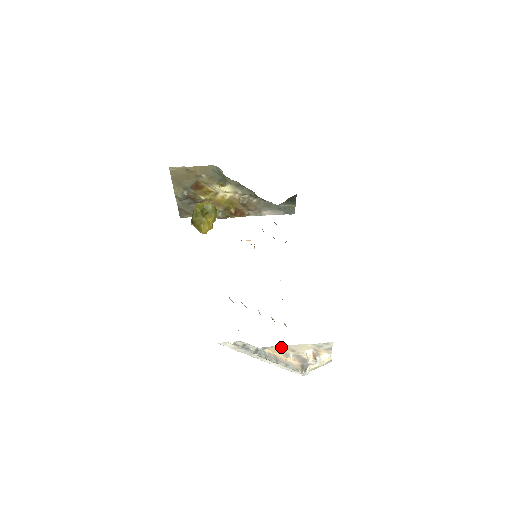
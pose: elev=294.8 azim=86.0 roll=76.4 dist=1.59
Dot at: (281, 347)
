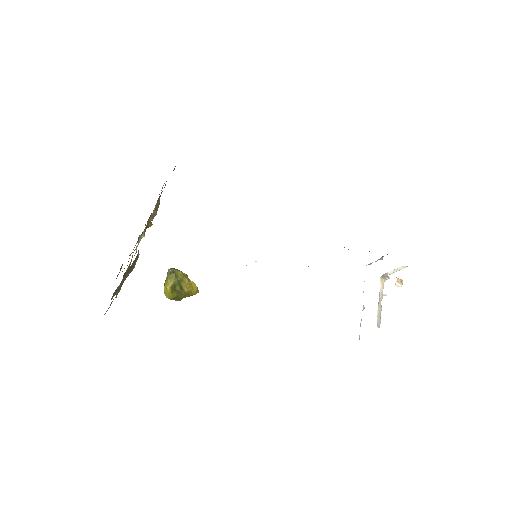
Dot at: occluded
